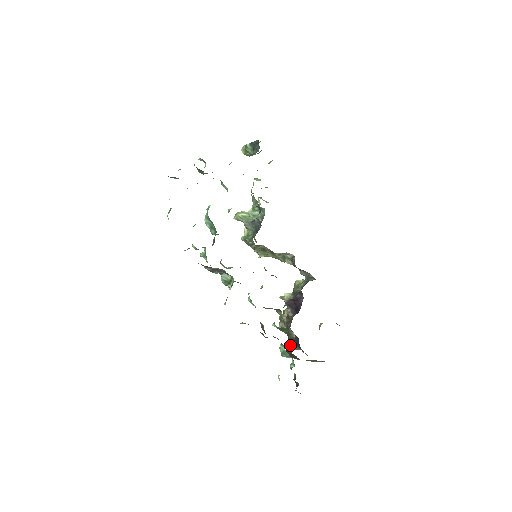
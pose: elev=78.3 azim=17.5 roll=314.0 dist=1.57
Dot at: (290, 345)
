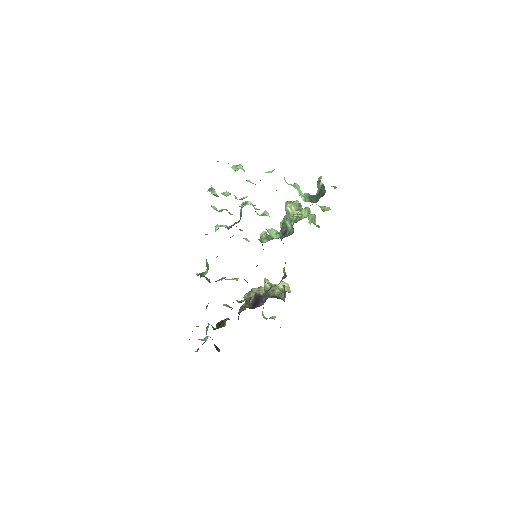
Dot at: (219, 326)
